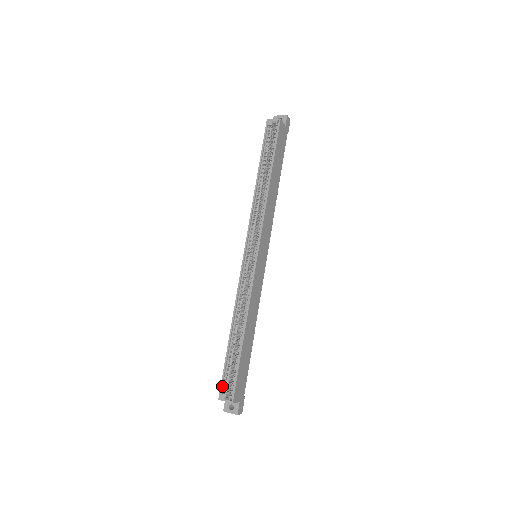
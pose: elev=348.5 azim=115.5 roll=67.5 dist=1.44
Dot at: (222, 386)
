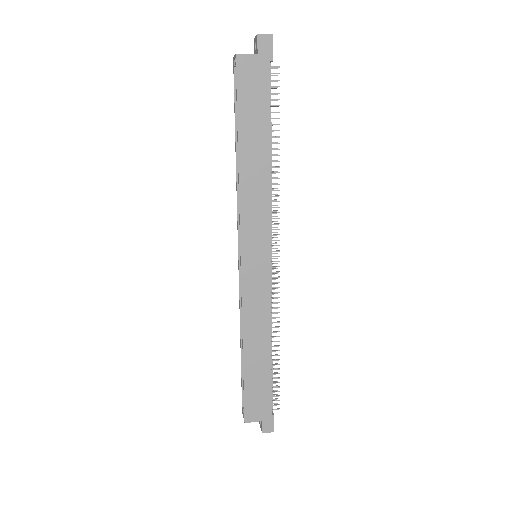
Dot at: (243, 400)
